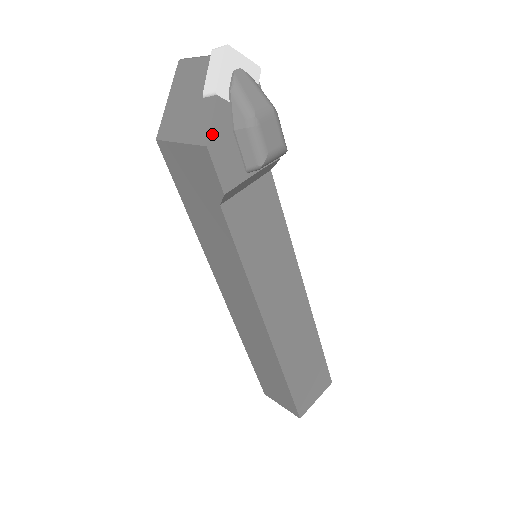
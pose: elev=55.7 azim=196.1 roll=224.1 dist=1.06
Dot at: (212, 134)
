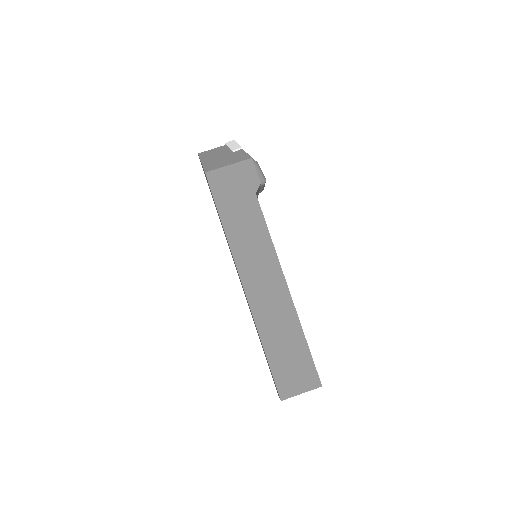
Dot at: (250, 157)
